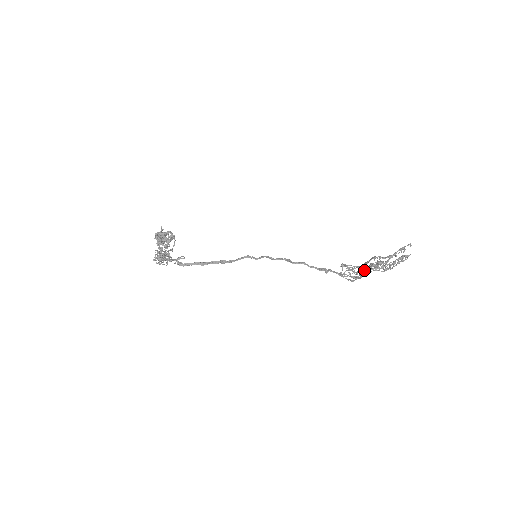
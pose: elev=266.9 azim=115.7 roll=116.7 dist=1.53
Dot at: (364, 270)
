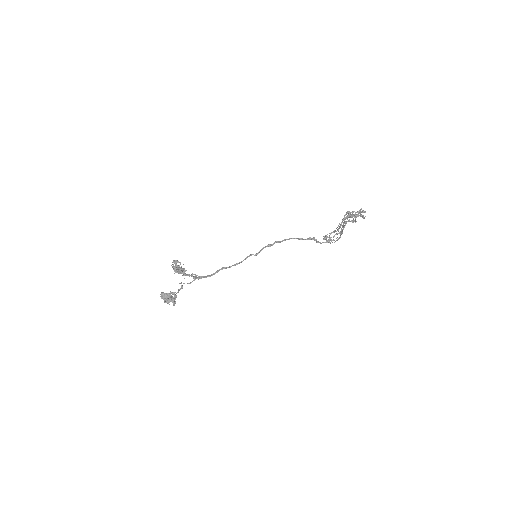
Dot at: (341, 224)
